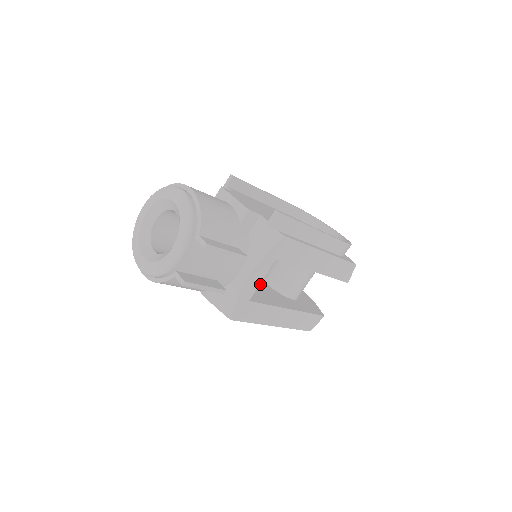
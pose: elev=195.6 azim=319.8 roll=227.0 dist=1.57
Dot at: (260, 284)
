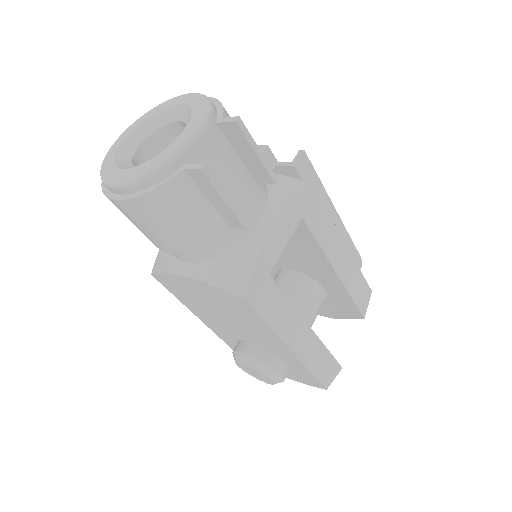
Dot at: occluded
